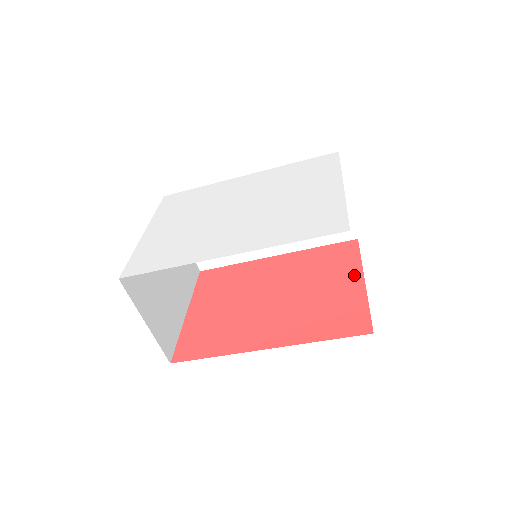
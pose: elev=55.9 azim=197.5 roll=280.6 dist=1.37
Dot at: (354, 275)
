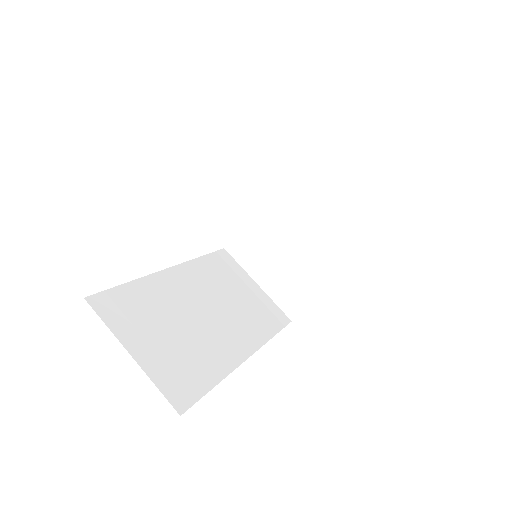
Dot at: occluded
